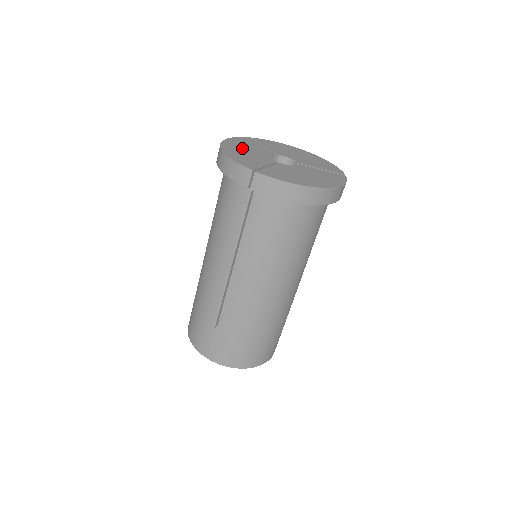
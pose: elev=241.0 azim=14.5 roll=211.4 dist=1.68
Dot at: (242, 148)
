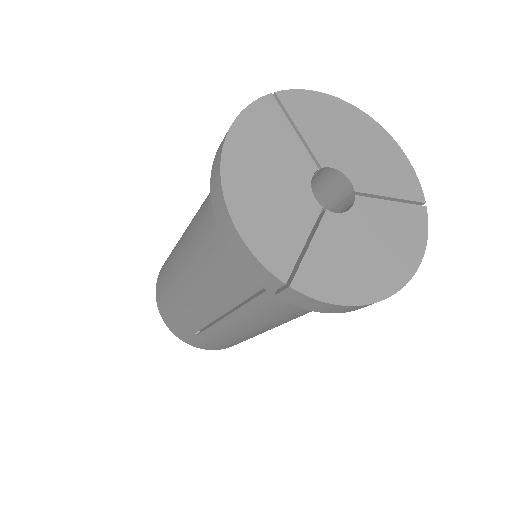
Dot at: (260, 170)
